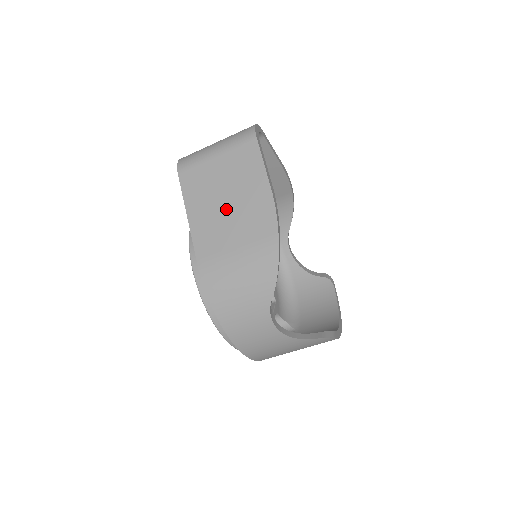
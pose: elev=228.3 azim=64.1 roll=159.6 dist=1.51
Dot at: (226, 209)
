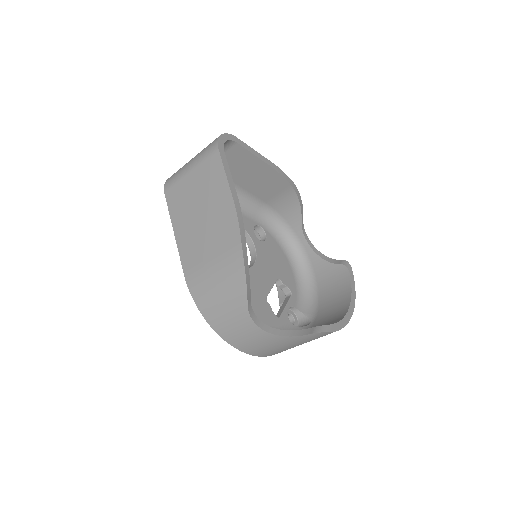
Dot at: (201, 222)
